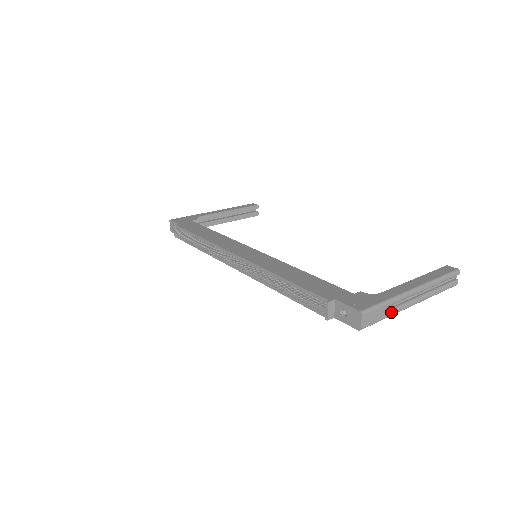
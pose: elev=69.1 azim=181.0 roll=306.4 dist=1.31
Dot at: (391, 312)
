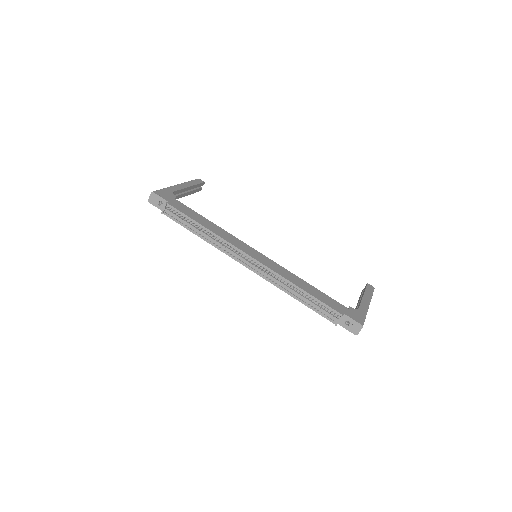
Dot at: occluded
